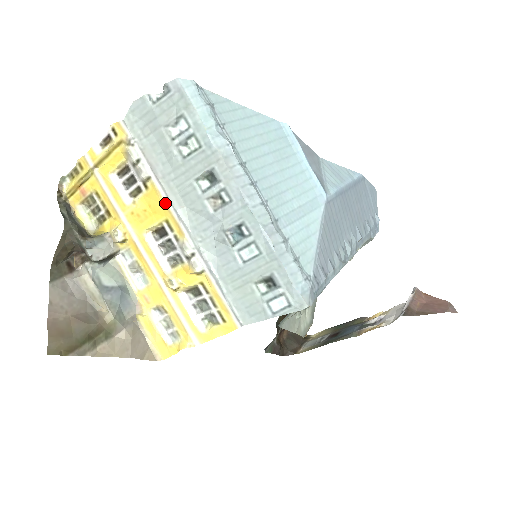
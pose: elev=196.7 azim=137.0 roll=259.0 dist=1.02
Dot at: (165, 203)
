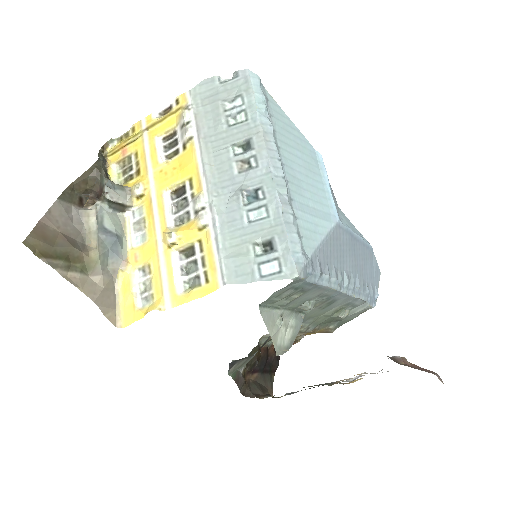
Dot at: (196, 160)
